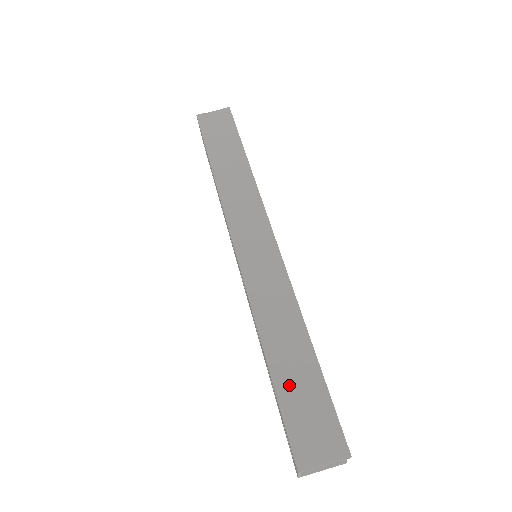
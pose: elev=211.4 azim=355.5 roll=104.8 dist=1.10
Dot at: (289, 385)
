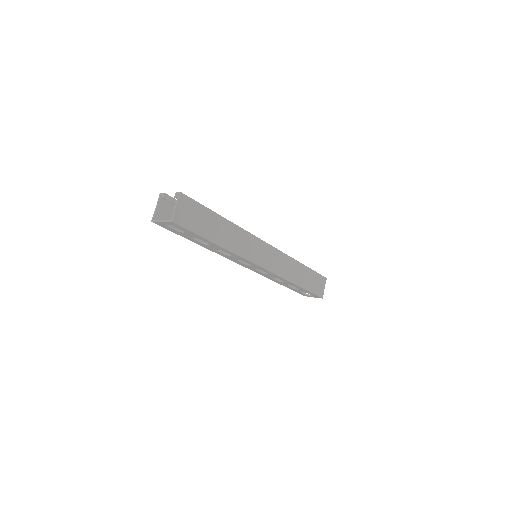
Dot at: (308, 284)
